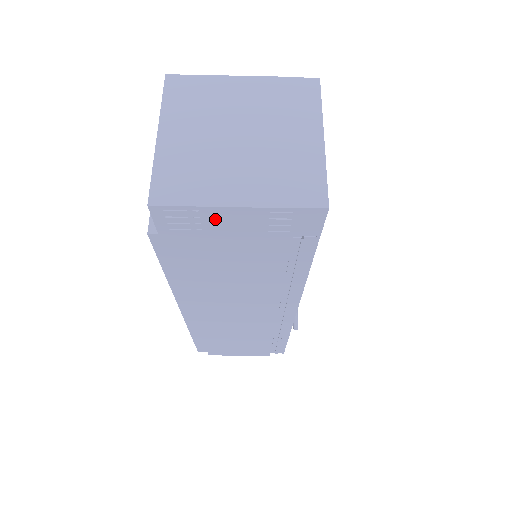
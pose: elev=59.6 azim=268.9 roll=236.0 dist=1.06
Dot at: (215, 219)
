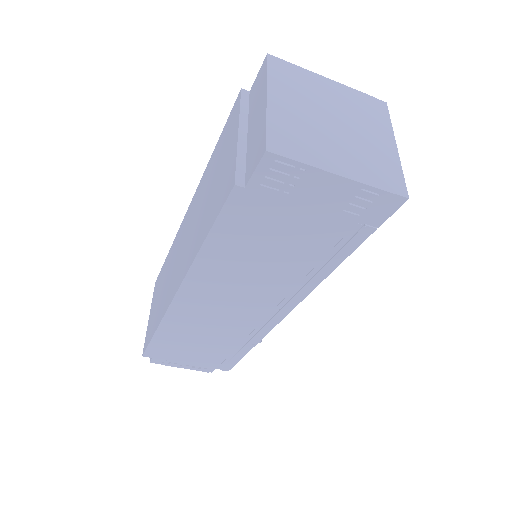
Dot at: (311, 184)
